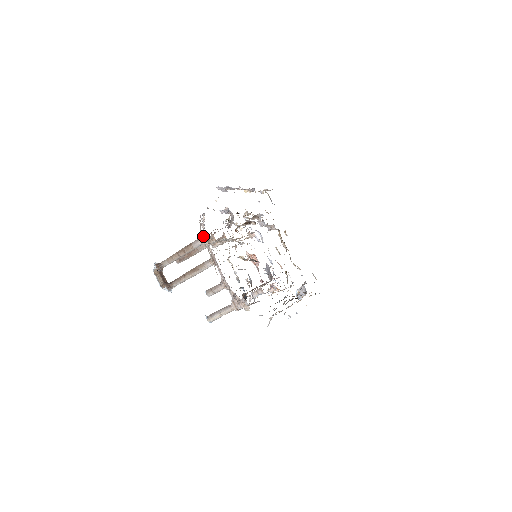
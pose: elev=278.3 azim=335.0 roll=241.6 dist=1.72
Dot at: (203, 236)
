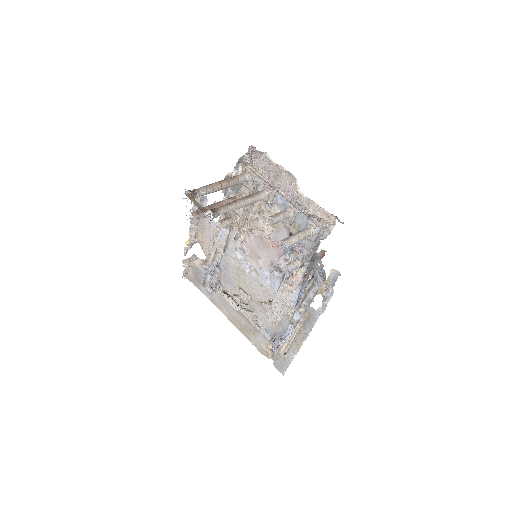
Dot at: (250, 169)
